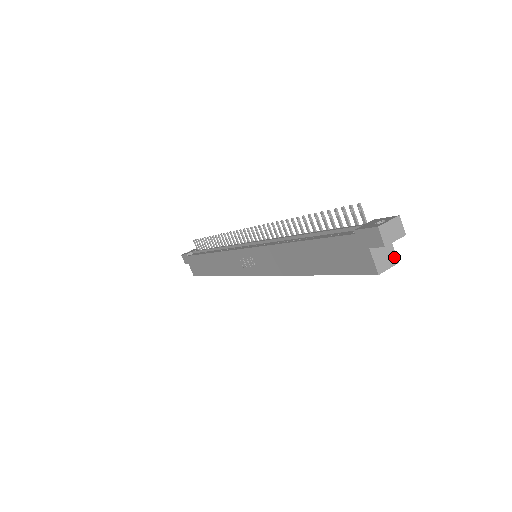
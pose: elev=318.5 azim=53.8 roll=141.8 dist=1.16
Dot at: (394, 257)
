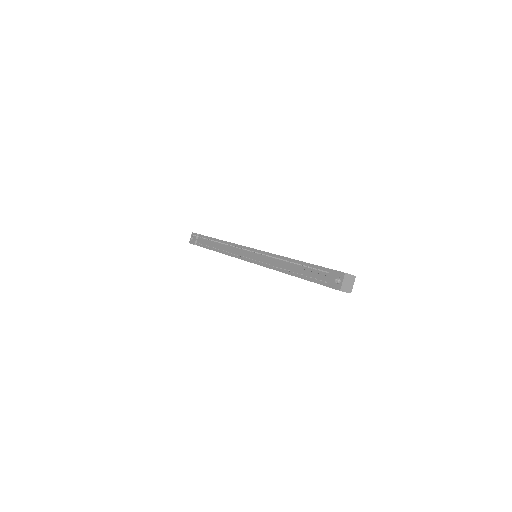
Dot at: occluded
